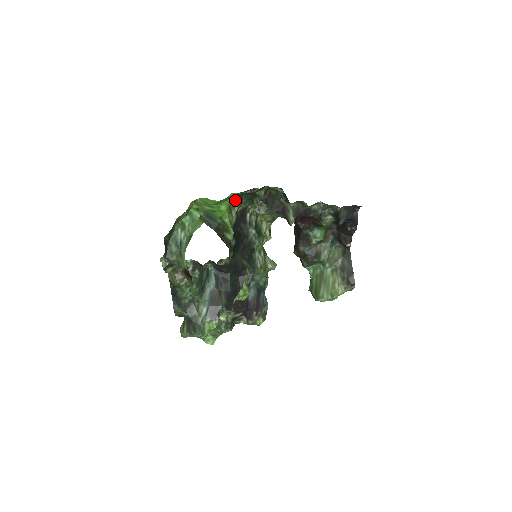
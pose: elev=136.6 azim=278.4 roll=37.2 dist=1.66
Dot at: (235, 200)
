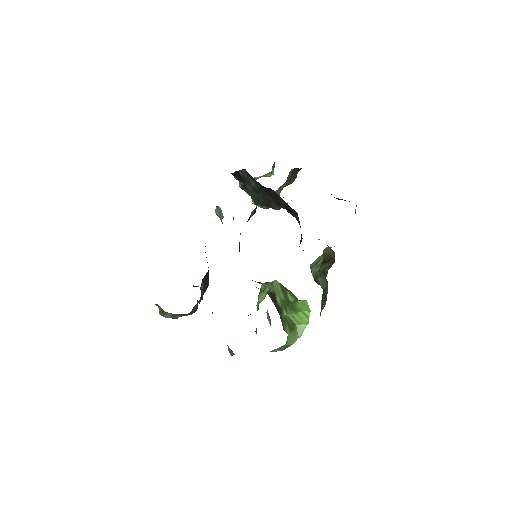
Dot at: occluded
